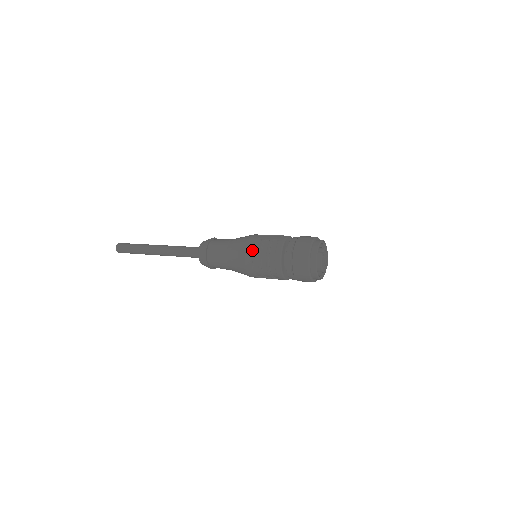
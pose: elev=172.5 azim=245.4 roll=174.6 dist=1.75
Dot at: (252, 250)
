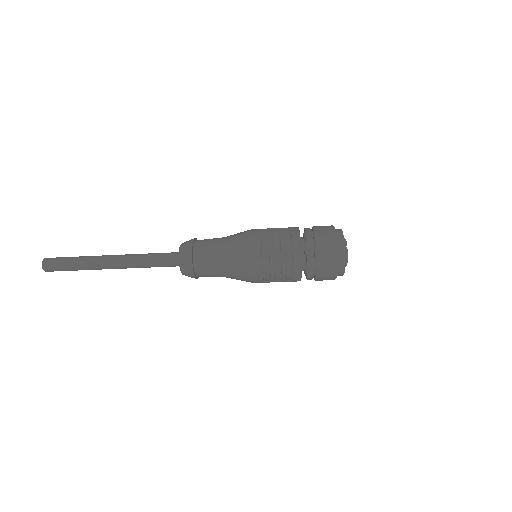
Dot at: (260, 250)
